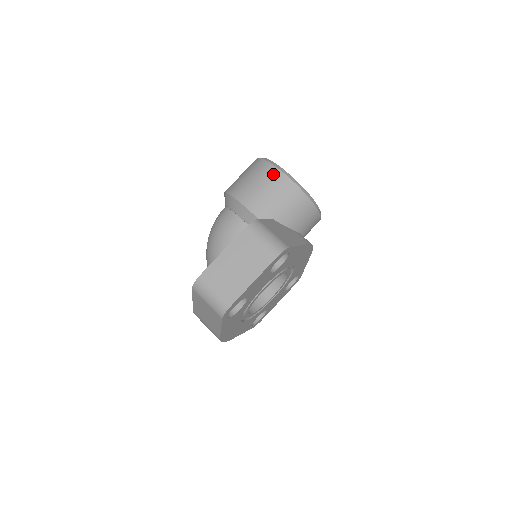
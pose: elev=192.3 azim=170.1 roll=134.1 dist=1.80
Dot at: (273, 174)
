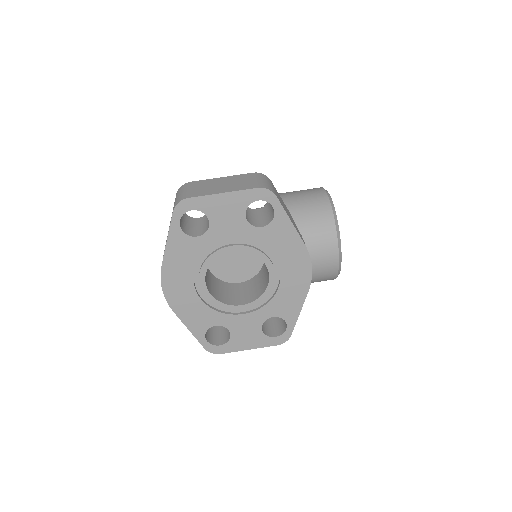
Dot at: (316, 189)
